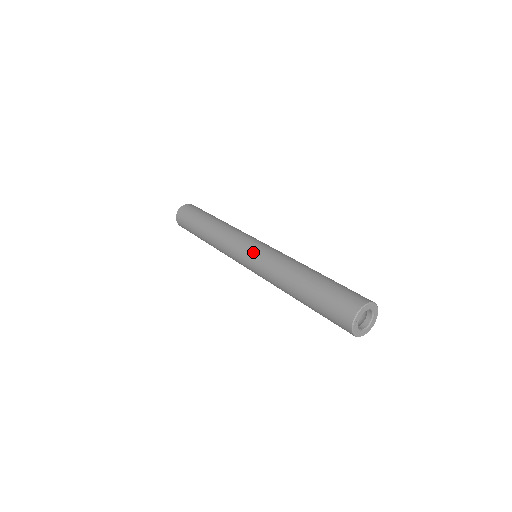
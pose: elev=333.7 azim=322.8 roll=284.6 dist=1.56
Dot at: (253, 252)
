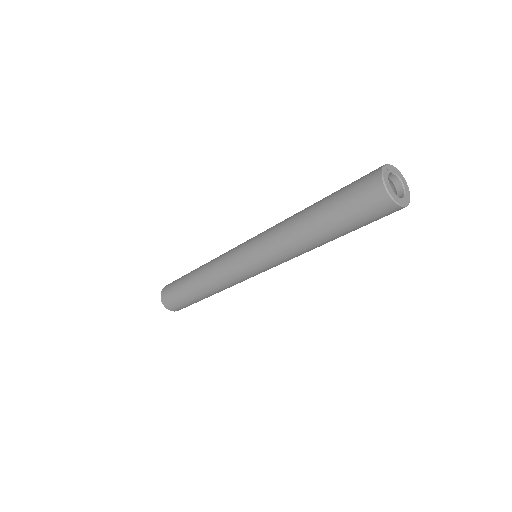
Dot at: occluded
